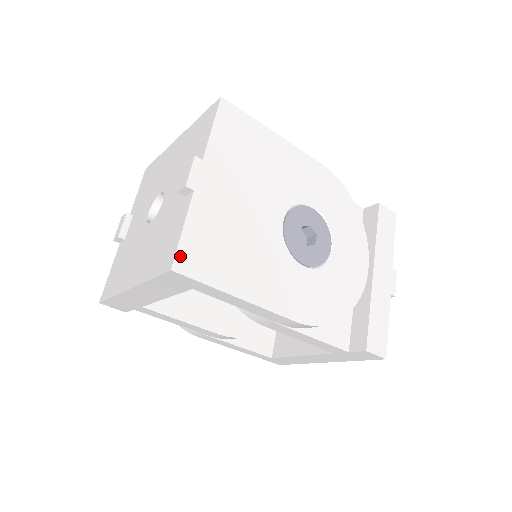
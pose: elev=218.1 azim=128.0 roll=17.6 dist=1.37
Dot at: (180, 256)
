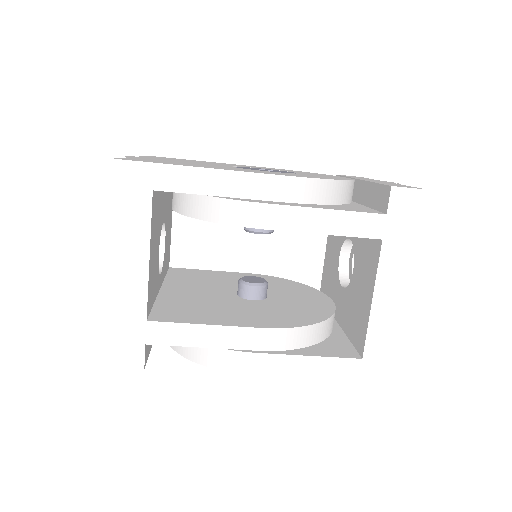
Dot at: occluded
